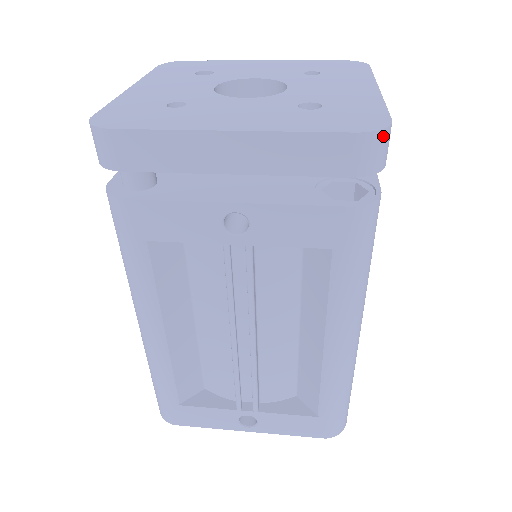
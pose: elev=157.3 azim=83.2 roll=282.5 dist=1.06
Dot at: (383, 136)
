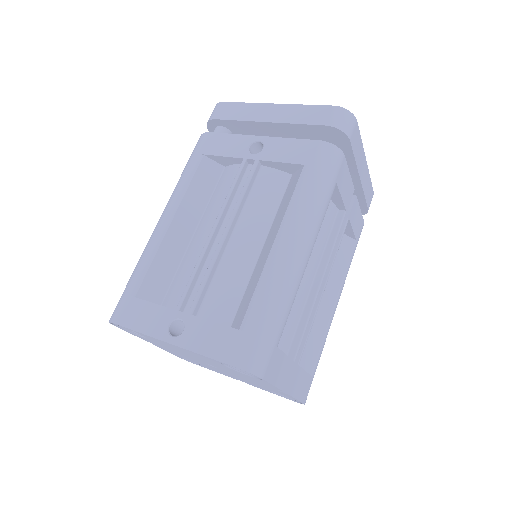
Dot at: (348, 114)
